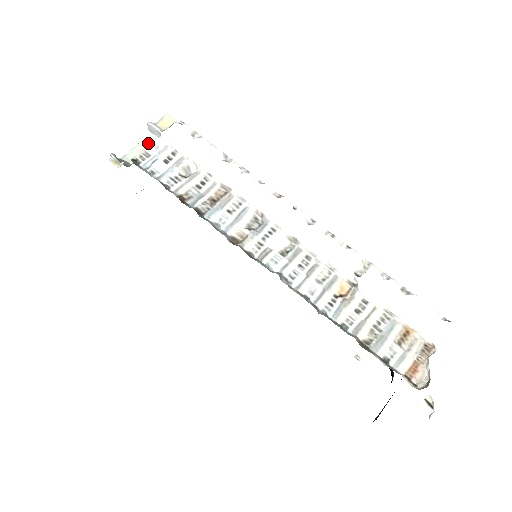
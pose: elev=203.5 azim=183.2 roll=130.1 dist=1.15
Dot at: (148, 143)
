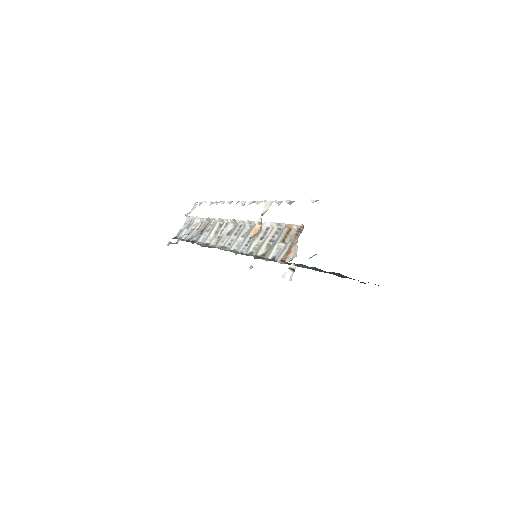
Dot at: occluded
